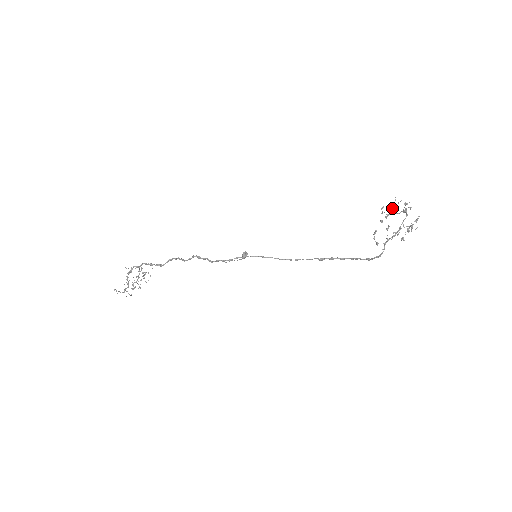
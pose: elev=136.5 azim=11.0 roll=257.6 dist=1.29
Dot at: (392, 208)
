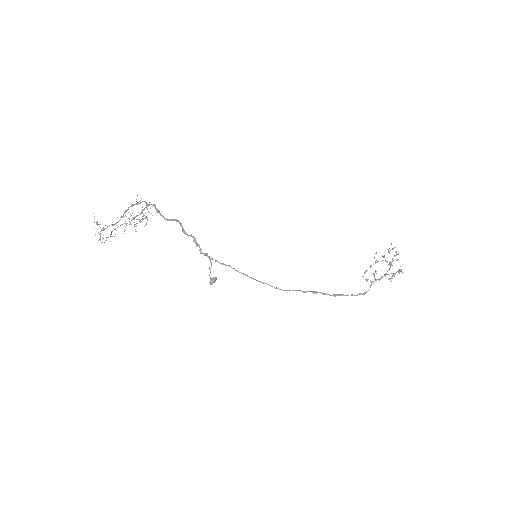
Dot at: (383, 256)
